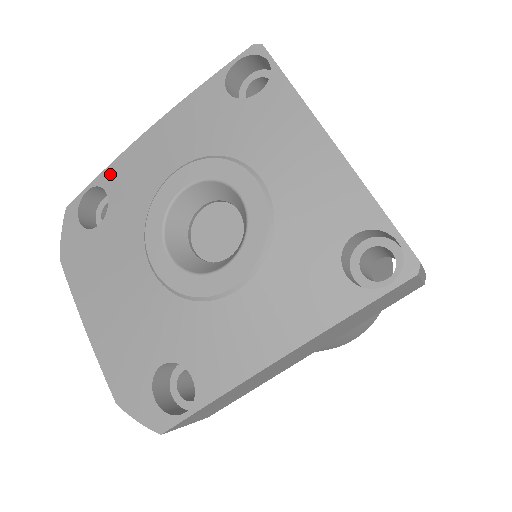
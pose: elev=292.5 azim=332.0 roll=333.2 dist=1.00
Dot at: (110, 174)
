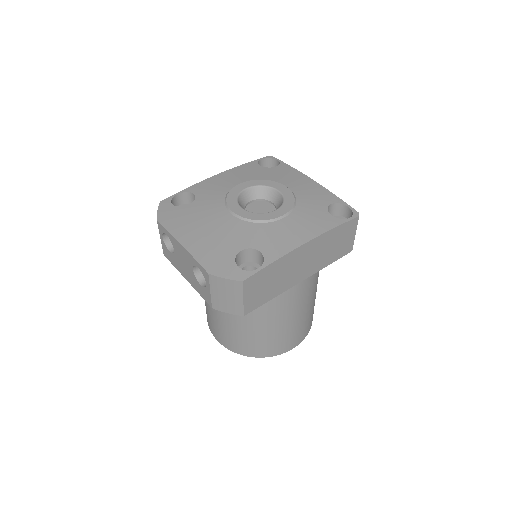
Dot at: (195, 188)
